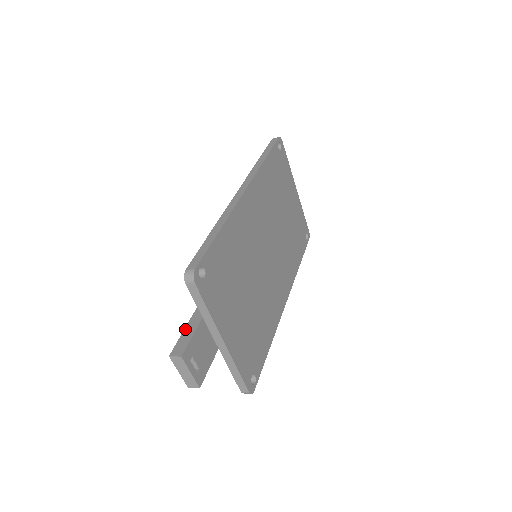
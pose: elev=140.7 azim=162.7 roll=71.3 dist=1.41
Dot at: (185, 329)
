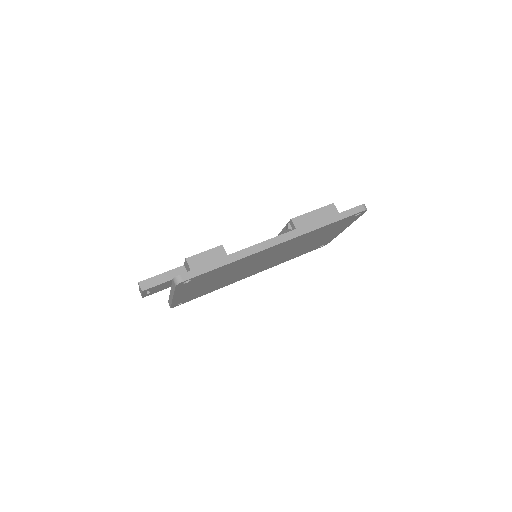
Dot at: (162, 274)
